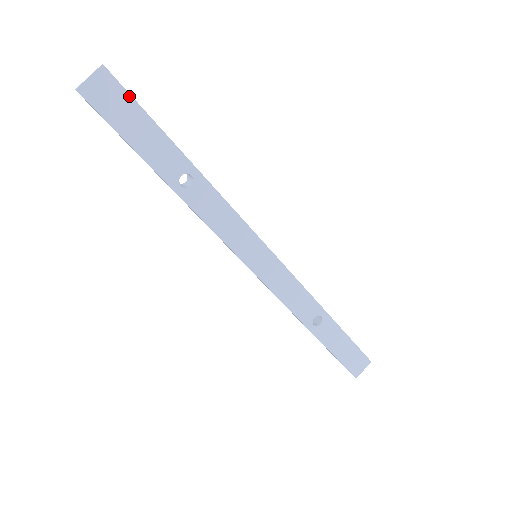
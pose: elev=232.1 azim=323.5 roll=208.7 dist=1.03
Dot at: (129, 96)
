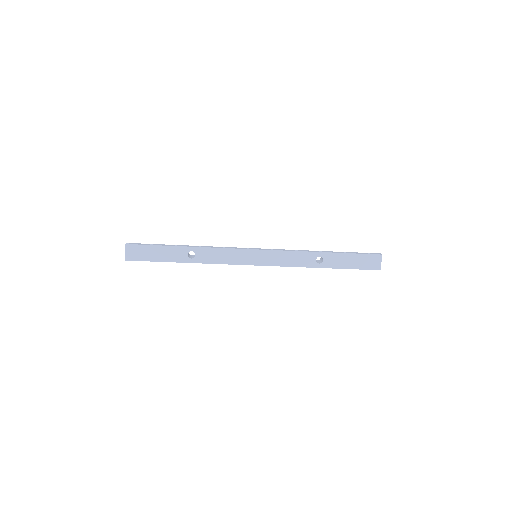
Dot at: (143, 246)
